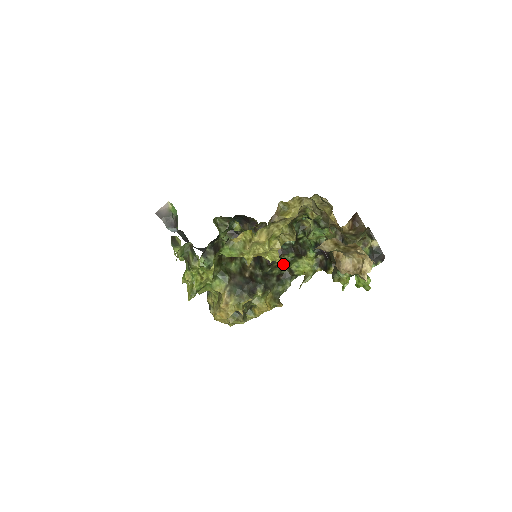
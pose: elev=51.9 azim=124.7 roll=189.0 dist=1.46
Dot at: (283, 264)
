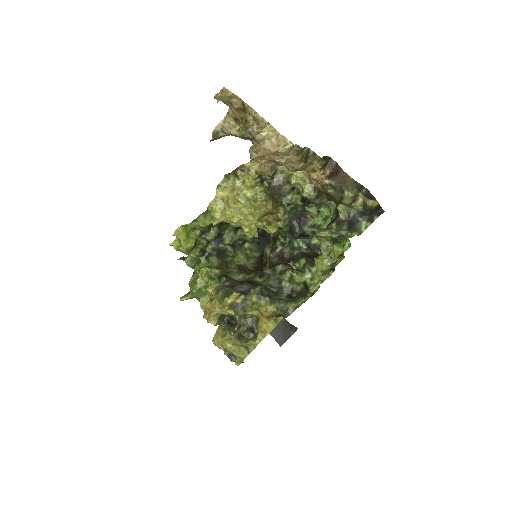
Dot at: (289, 268)
